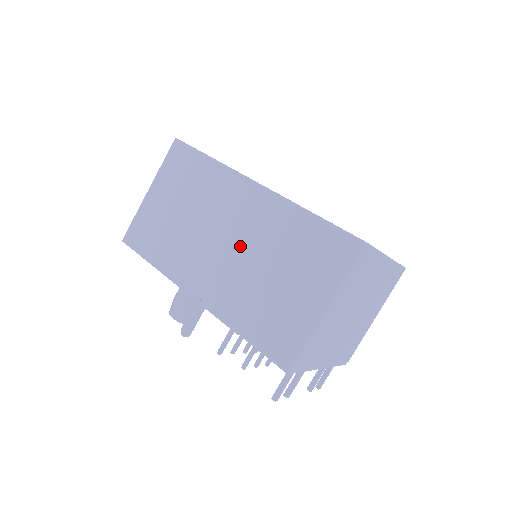
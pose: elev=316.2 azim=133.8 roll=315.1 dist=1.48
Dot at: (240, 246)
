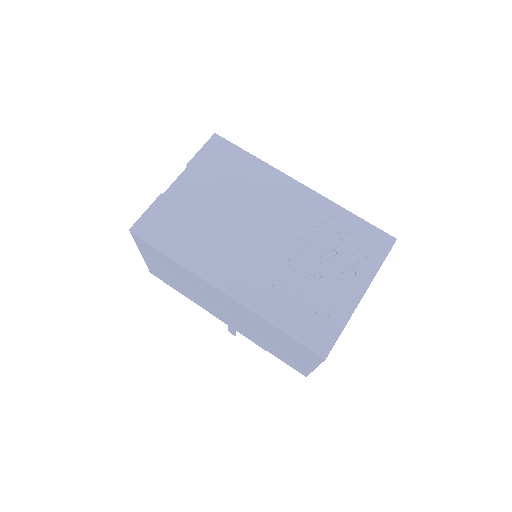
Dot at: (237, 317)
